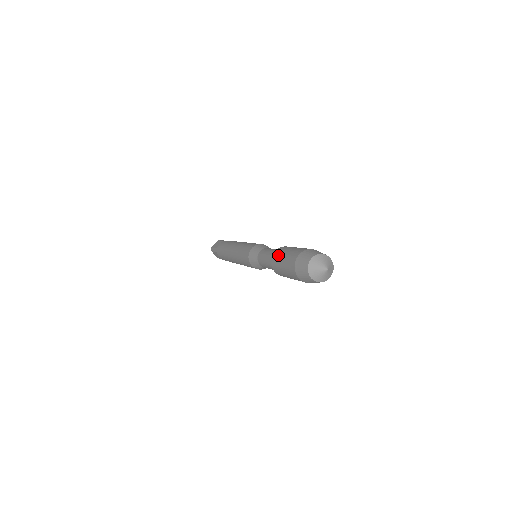
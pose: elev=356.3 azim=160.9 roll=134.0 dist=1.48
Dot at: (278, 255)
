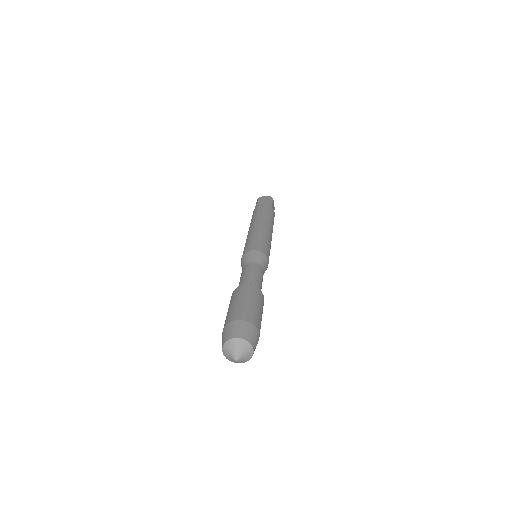
Dot at: occluded
